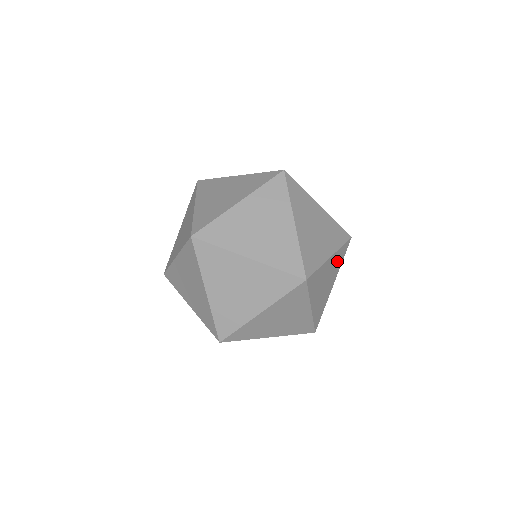
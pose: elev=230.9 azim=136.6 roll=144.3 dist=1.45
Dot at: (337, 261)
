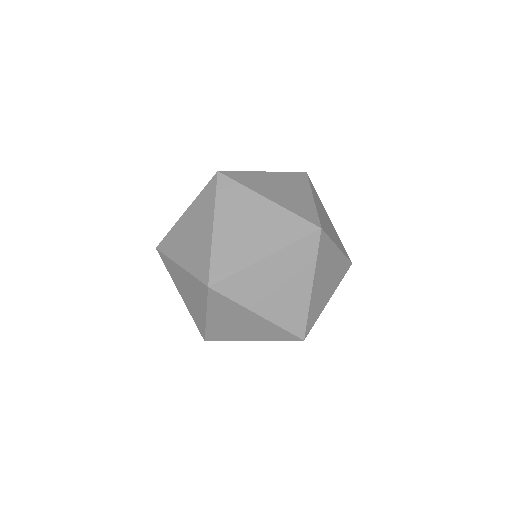
Dot at: occluded
